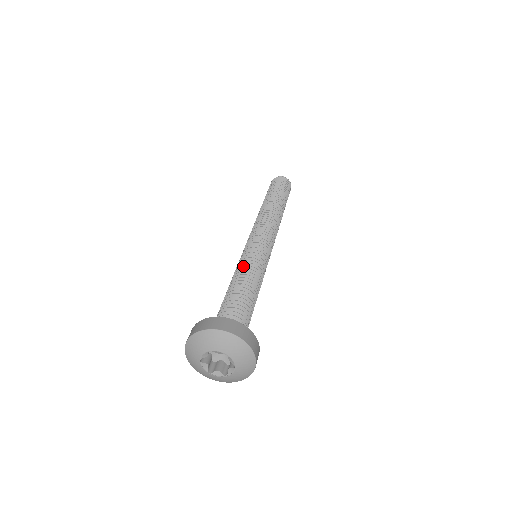
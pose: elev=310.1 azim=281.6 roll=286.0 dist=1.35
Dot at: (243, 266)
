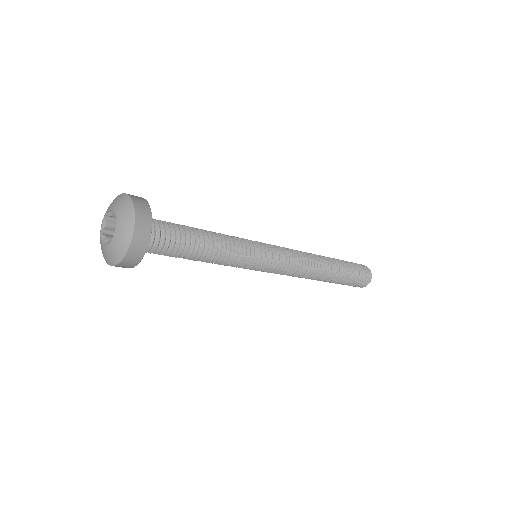
Dot at: (230, 236)
